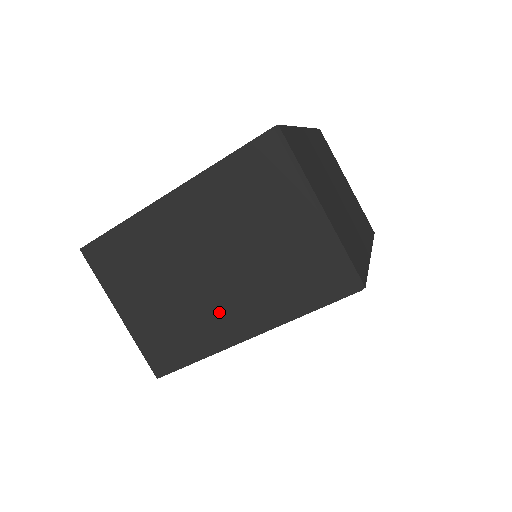
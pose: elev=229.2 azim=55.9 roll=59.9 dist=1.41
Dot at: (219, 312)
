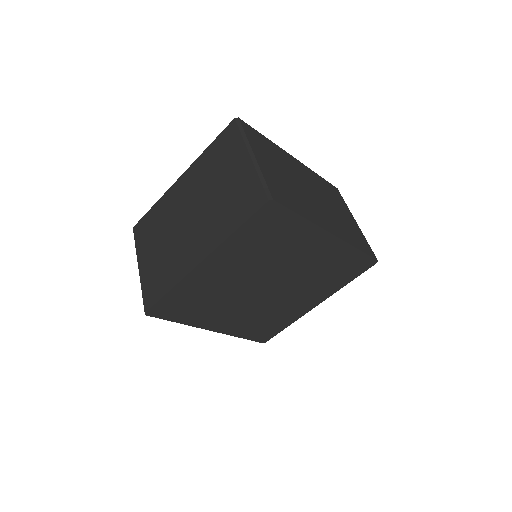
Dot at: (188, 247)
